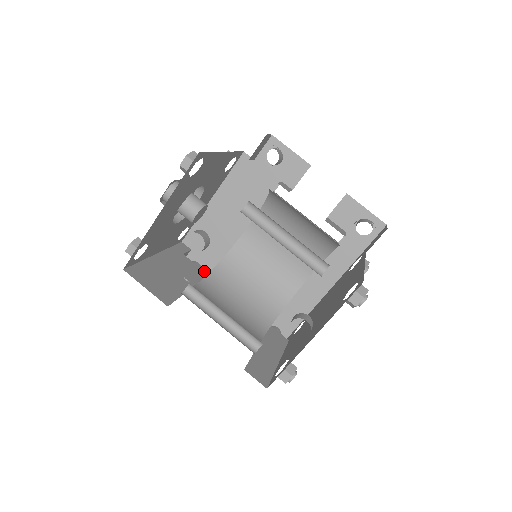
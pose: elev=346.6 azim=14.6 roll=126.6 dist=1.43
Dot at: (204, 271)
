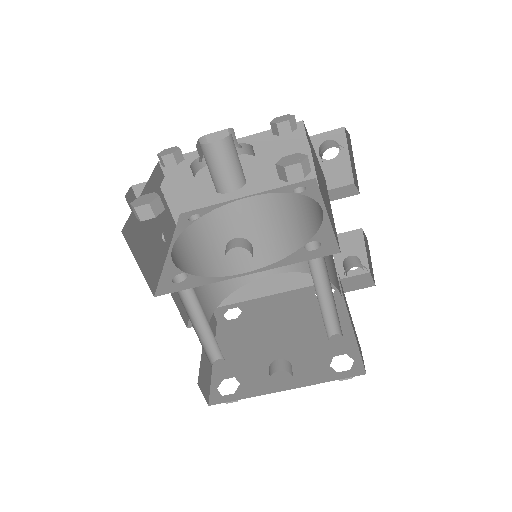
Dot at: occluded
